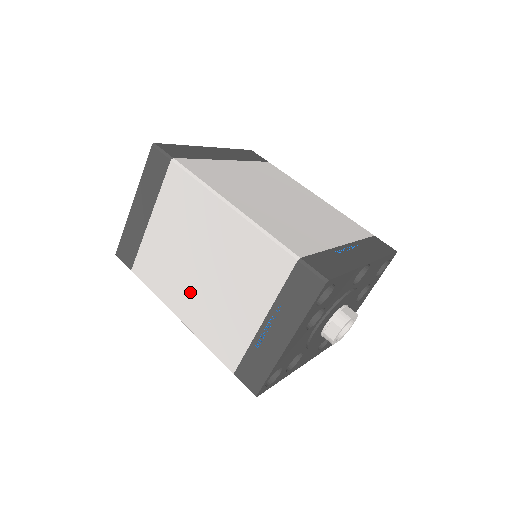
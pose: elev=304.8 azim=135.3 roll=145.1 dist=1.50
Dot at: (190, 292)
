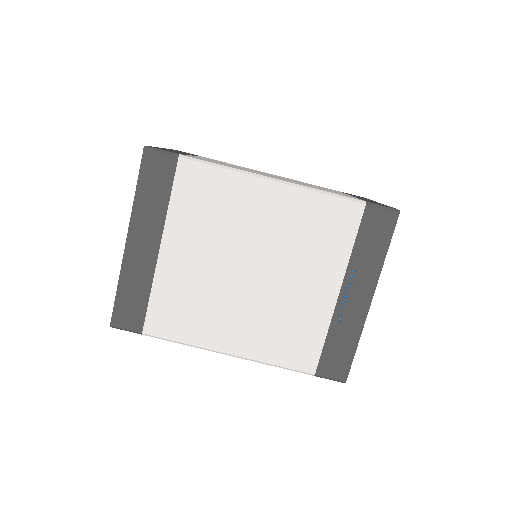
Dot at: occluded
